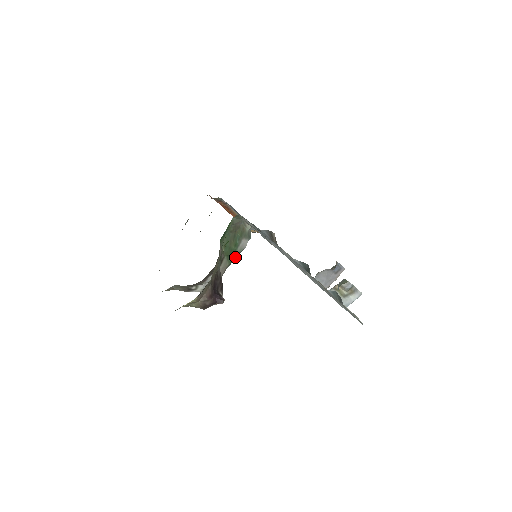
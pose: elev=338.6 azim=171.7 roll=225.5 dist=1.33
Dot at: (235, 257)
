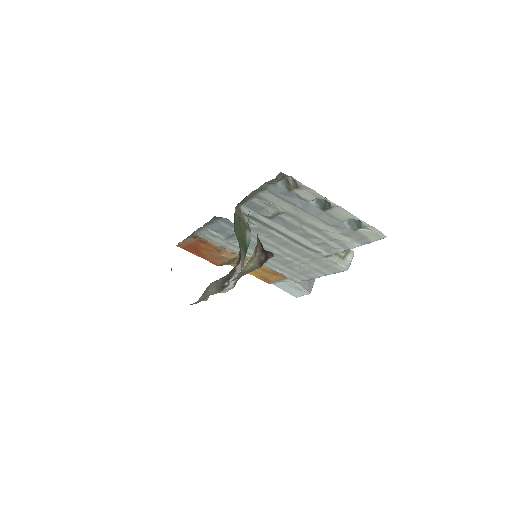
Dot at: (246, 250)
